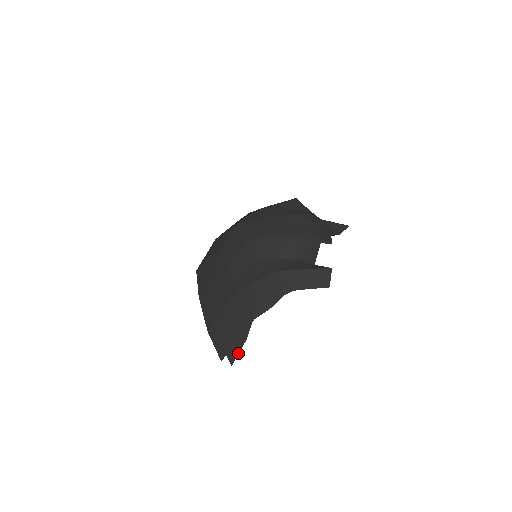
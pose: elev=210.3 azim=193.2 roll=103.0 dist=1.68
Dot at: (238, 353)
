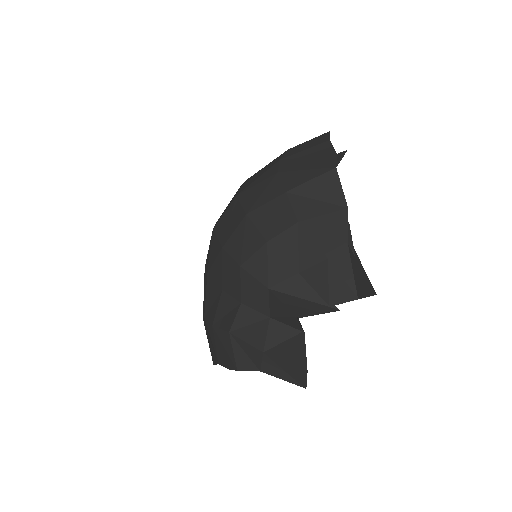
Dot at: occluded
